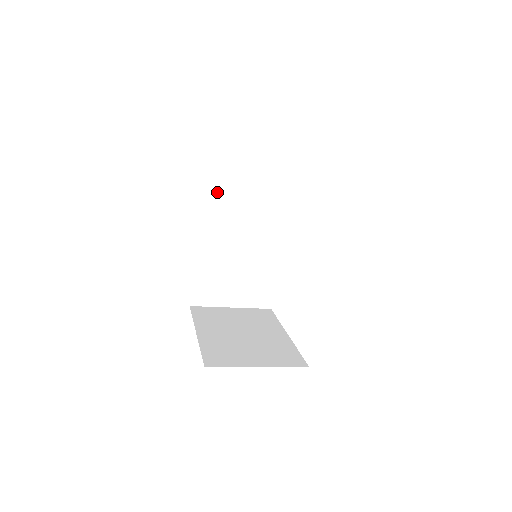
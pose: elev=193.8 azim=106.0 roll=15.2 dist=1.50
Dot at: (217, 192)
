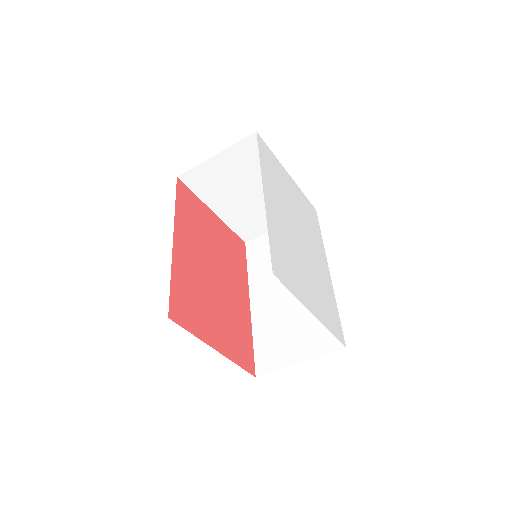
Dot at: (258, 265)
